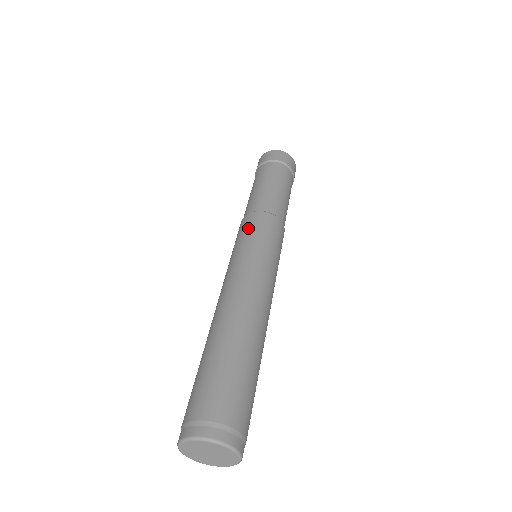
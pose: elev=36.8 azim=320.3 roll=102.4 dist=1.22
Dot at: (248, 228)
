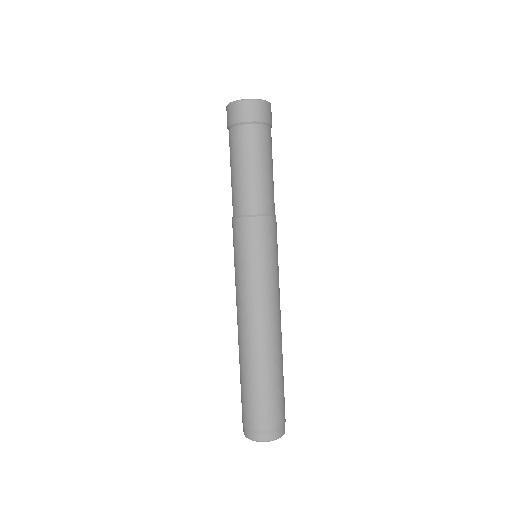
Dot at: (259, 242)
